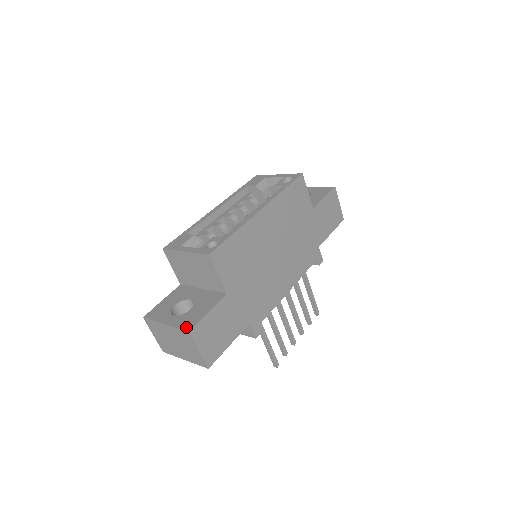
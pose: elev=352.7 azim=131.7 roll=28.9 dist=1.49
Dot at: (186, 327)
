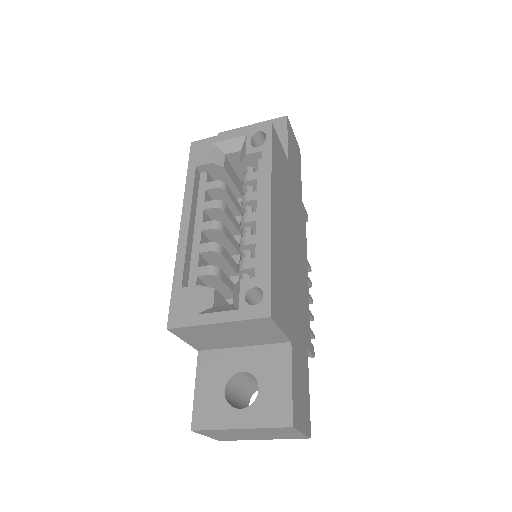
Dot at: (282, 422)
